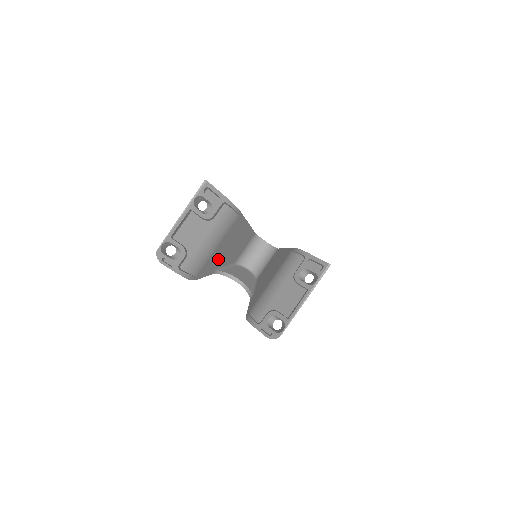
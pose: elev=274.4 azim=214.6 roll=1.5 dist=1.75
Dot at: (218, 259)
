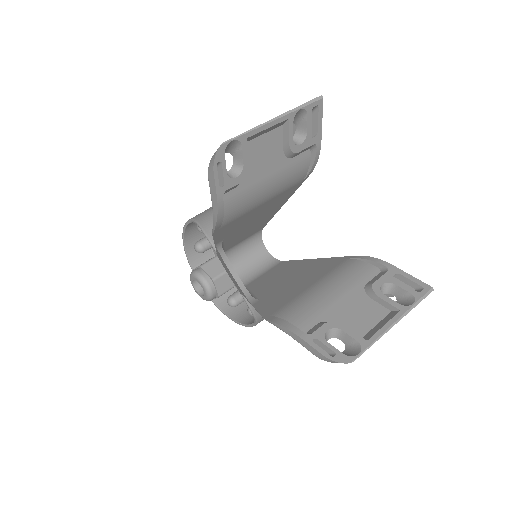
Dot at: (239, 226)
